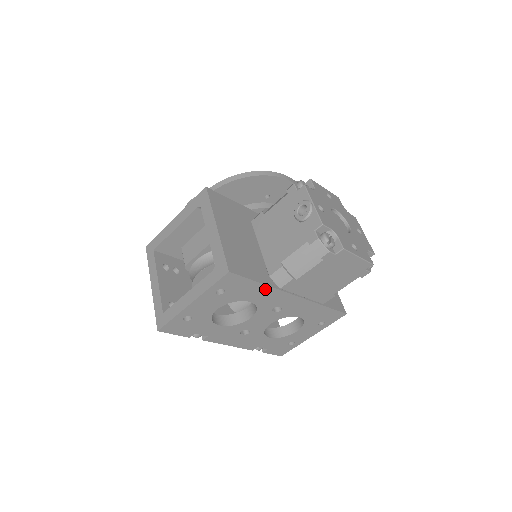
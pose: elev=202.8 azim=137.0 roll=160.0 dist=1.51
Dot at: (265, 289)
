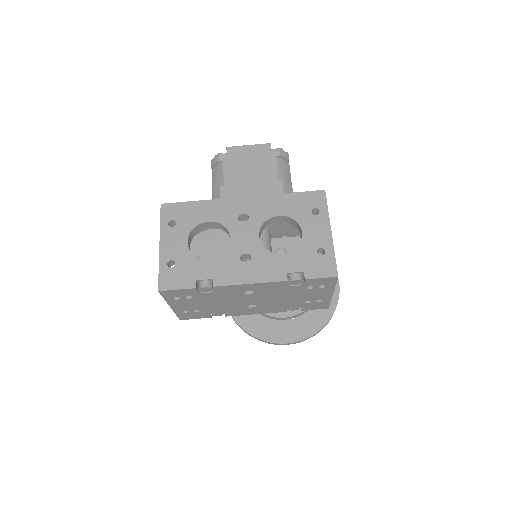
Dot at: (207, 204)
